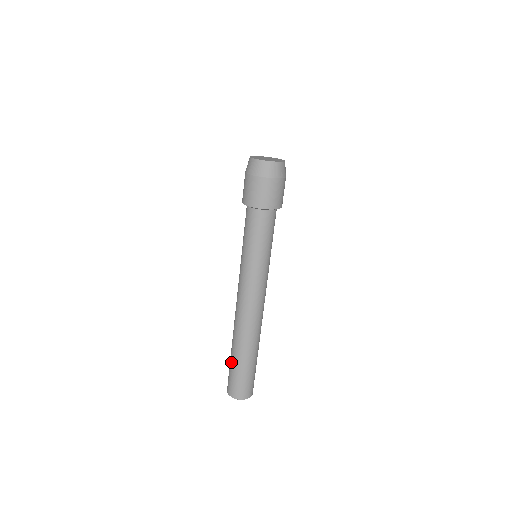
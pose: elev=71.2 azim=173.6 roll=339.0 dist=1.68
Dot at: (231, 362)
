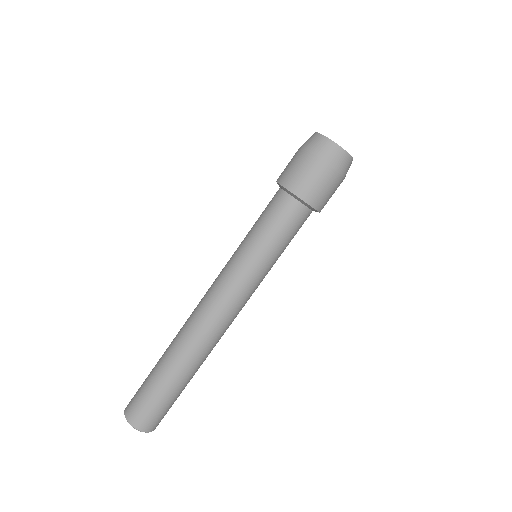
Dot at: (155, 381)
